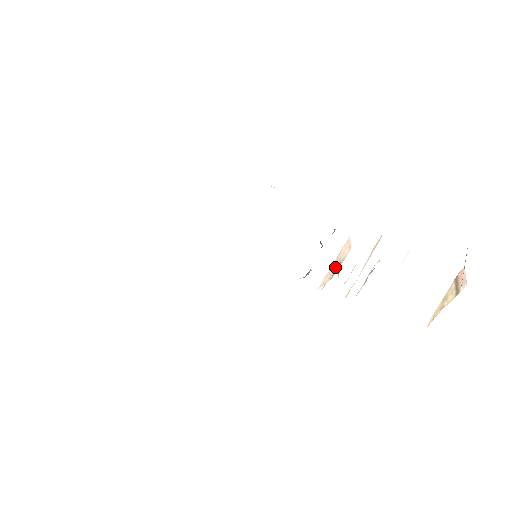
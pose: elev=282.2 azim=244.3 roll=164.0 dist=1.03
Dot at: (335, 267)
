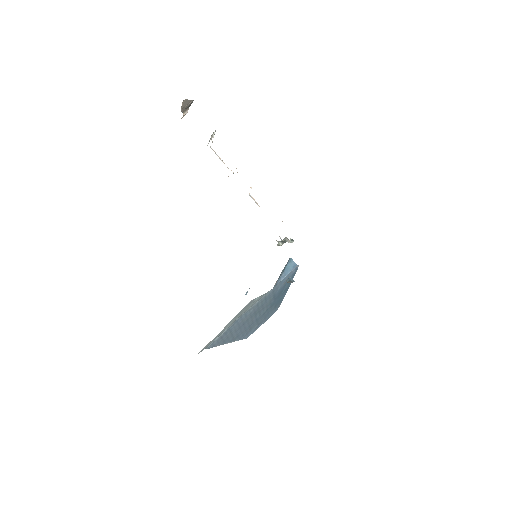
Dot at: occluded
